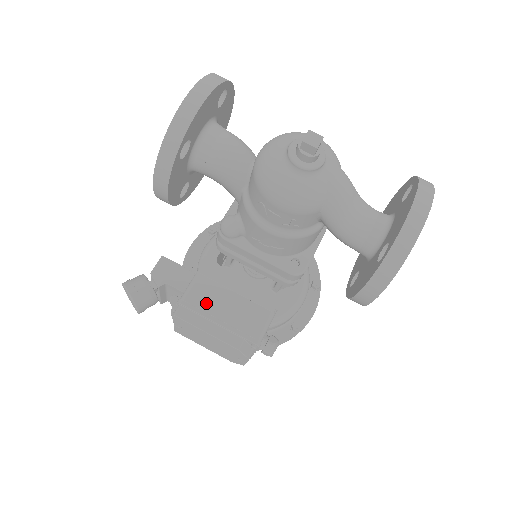
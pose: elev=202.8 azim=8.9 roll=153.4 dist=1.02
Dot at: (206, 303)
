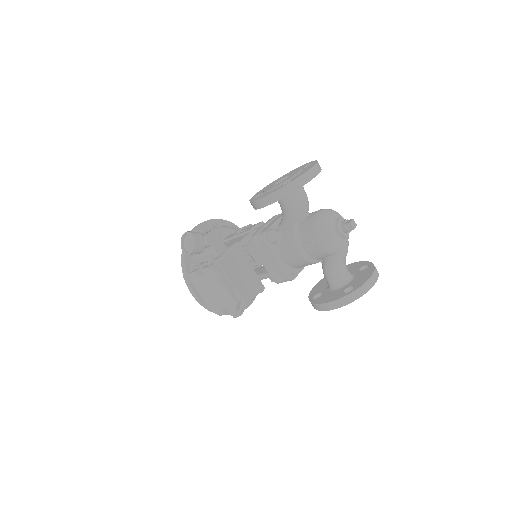
Dot at: (230, 269)
